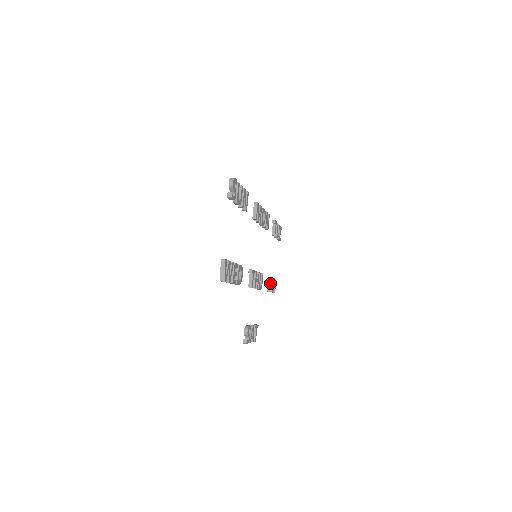
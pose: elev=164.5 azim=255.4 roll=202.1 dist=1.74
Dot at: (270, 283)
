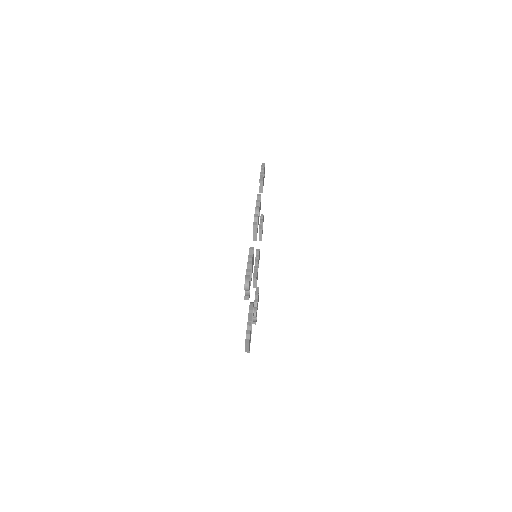
Dot at: (261, 234)
